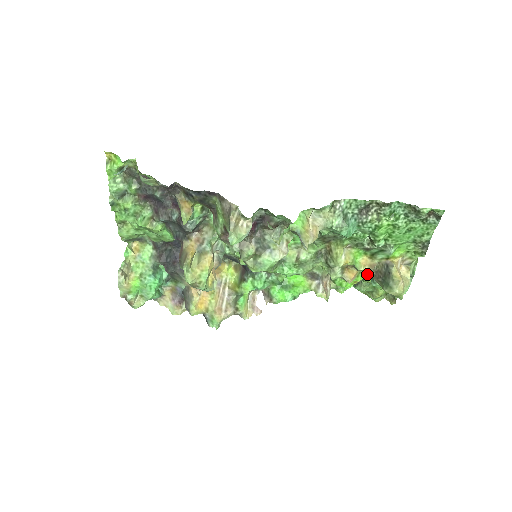
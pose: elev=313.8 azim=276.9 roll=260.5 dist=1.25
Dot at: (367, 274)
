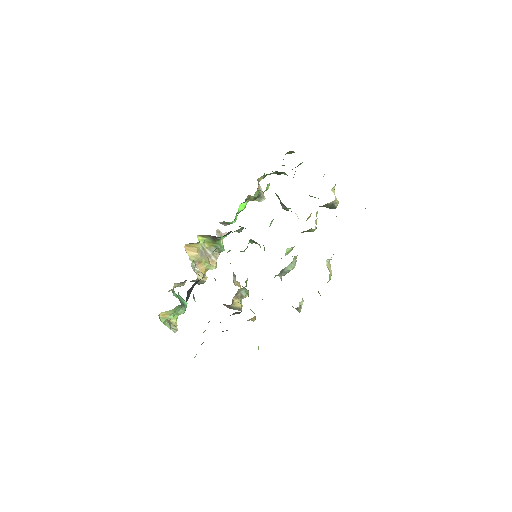
Dot at: occluded
